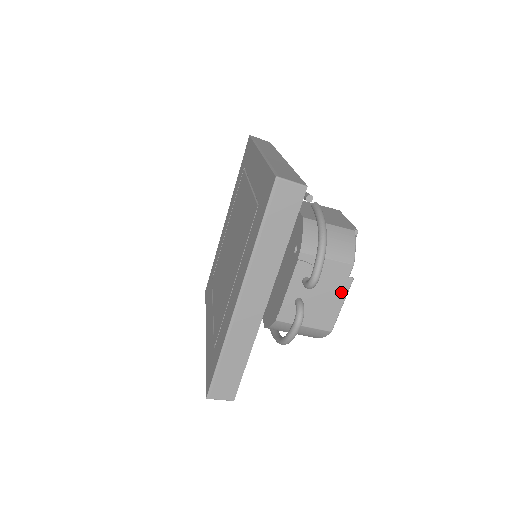
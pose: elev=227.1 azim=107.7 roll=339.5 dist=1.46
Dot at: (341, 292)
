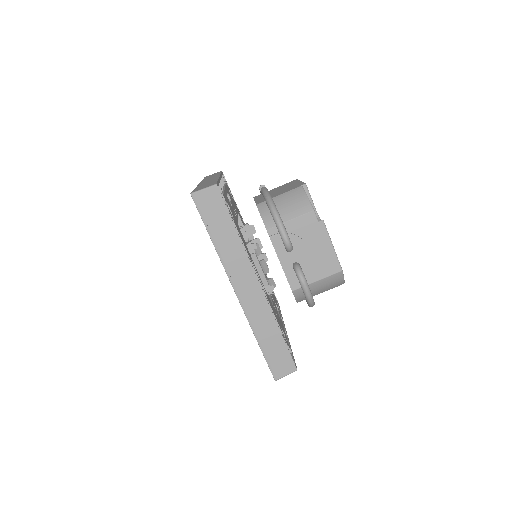
Dot at: (322, 236)
